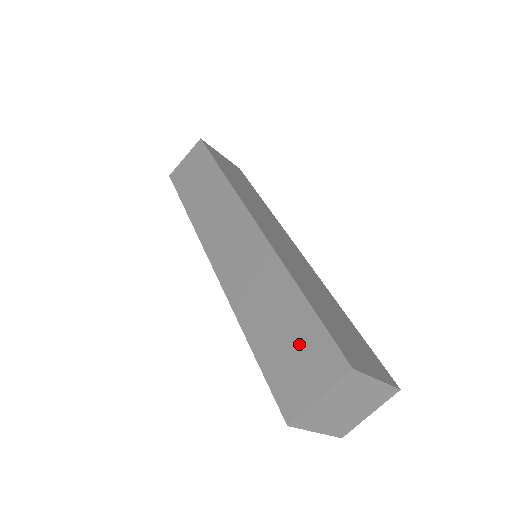
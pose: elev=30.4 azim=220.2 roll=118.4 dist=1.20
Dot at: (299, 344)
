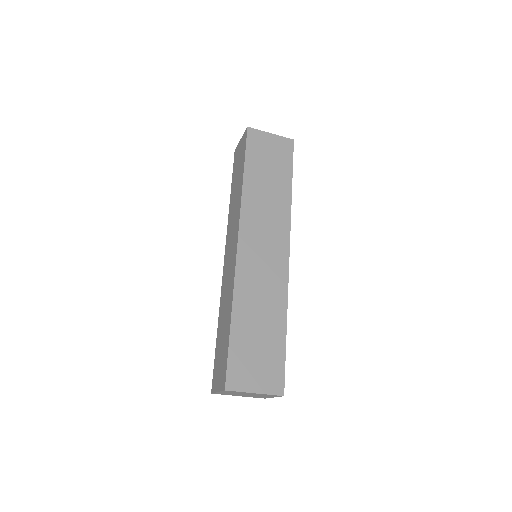
Dot at: (222, 355)
